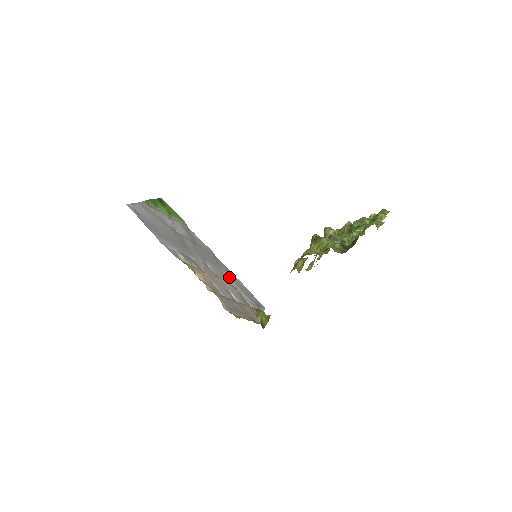
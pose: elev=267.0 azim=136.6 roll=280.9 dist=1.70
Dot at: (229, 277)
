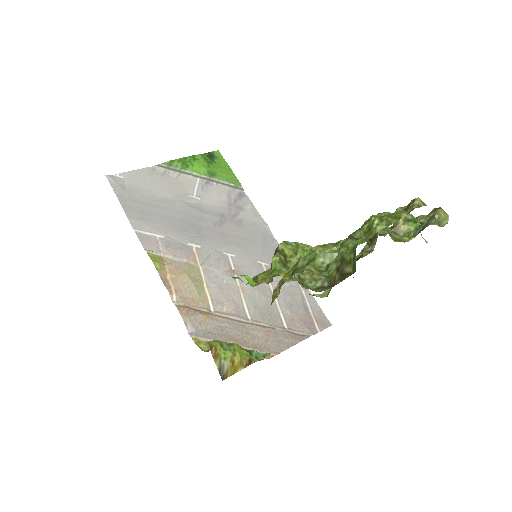
Dot at: occluded
